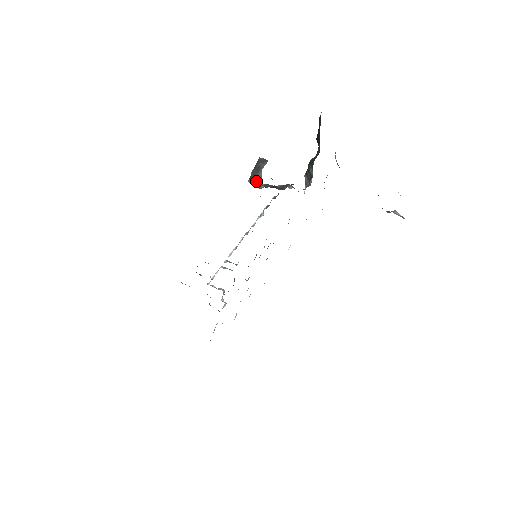
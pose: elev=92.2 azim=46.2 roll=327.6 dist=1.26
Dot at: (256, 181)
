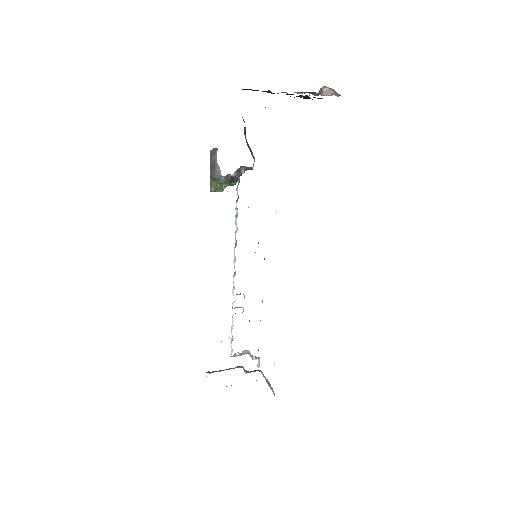
Dot at: (216, 183)
